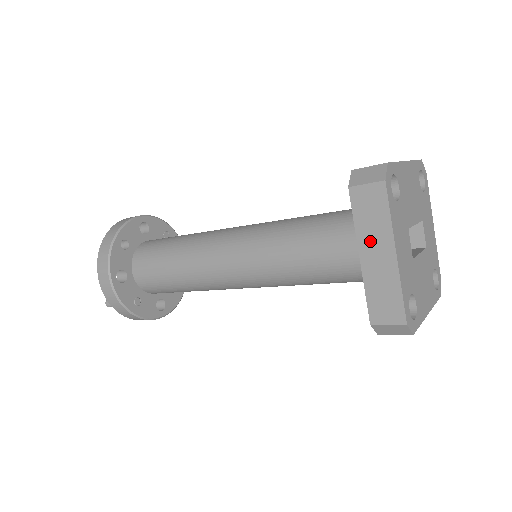
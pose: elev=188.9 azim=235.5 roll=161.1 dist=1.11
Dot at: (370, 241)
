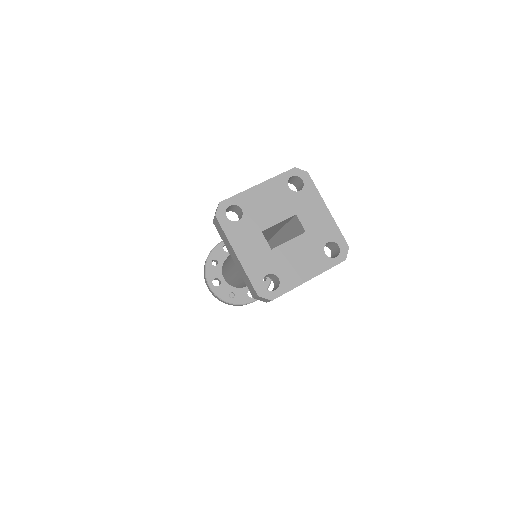
Dot at: (230, 250)
